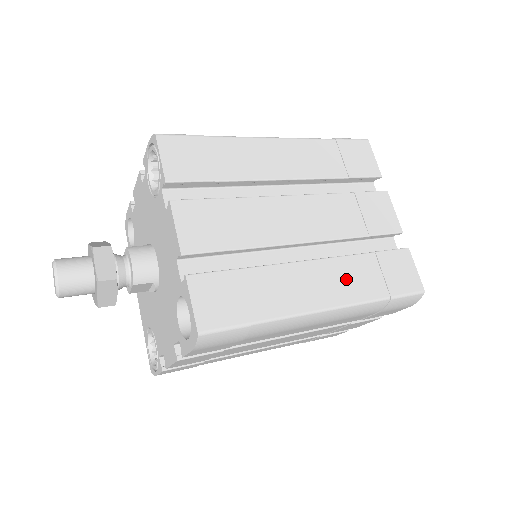
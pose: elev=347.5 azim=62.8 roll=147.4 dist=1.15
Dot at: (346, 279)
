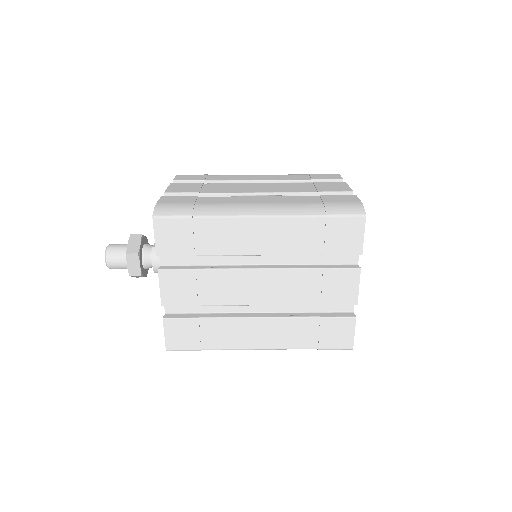
Dot at: (284, 333)
